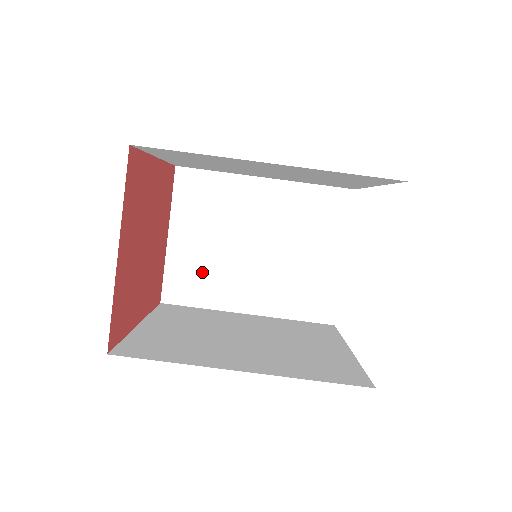
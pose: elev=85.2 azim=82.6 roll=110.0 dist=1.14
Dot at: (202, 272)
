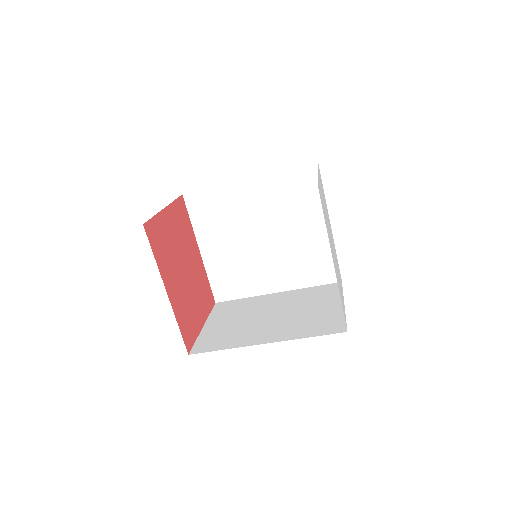
Dot at: occluded
